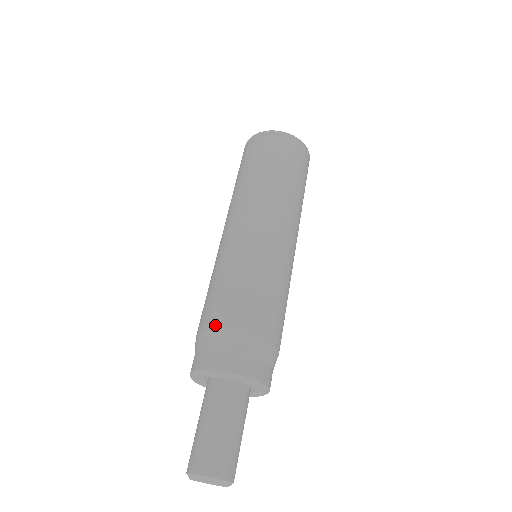
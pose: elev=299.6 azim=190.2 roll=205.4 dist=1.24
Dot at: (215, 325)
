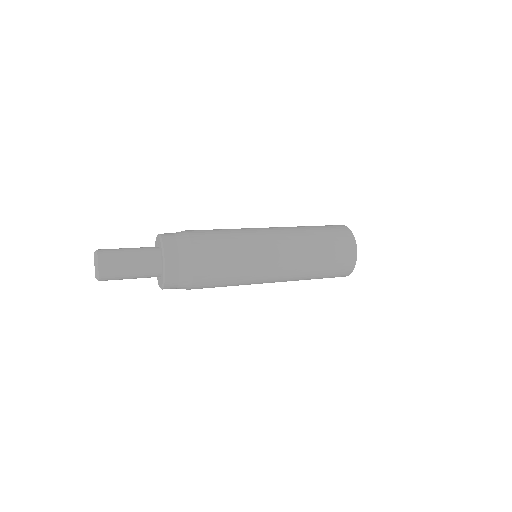
Dot at: occluded
